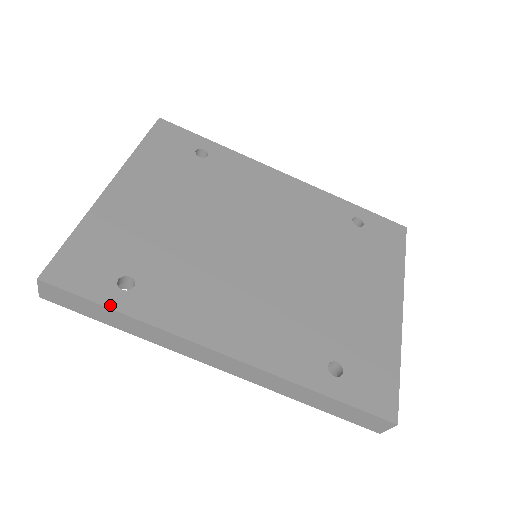
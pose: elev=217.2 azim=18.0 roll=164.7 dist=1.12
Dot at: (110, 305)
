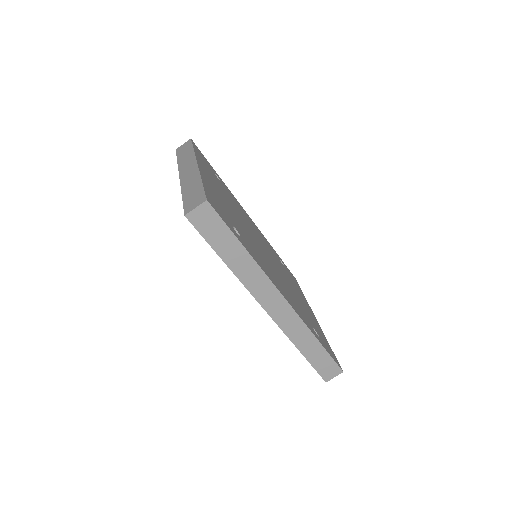
Dot at: (239, 240)
